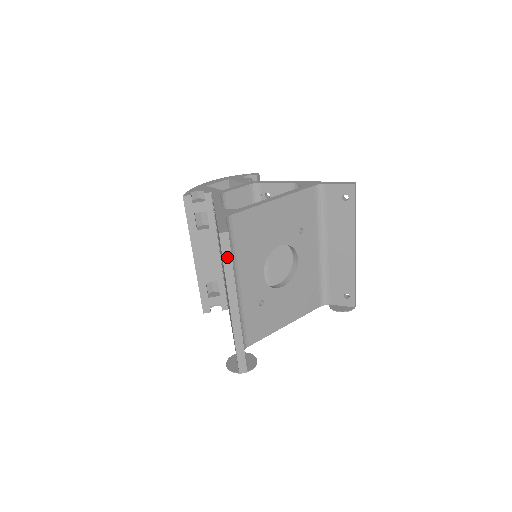
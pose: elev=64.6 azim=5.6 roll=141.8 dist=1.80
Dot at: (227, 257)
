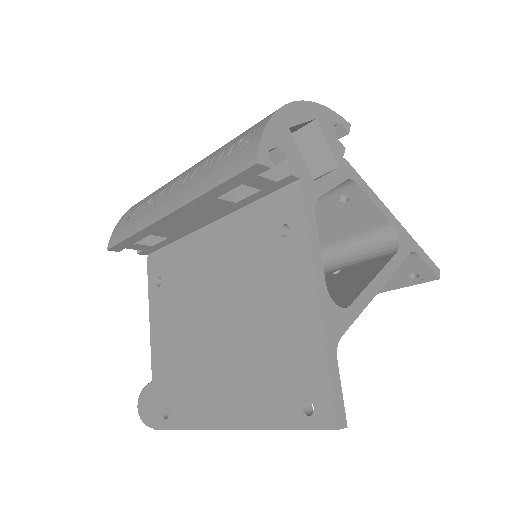
Dot at: (303, 428)
